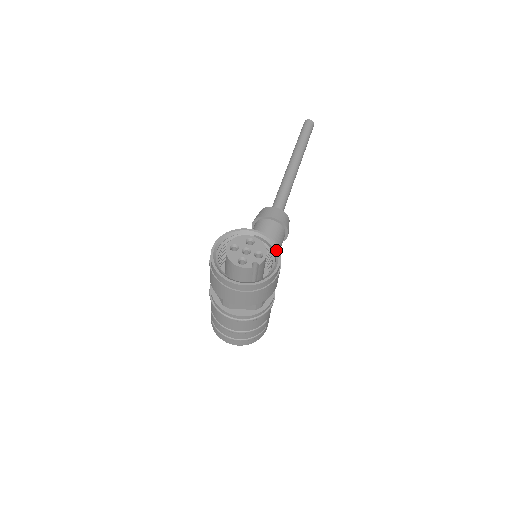
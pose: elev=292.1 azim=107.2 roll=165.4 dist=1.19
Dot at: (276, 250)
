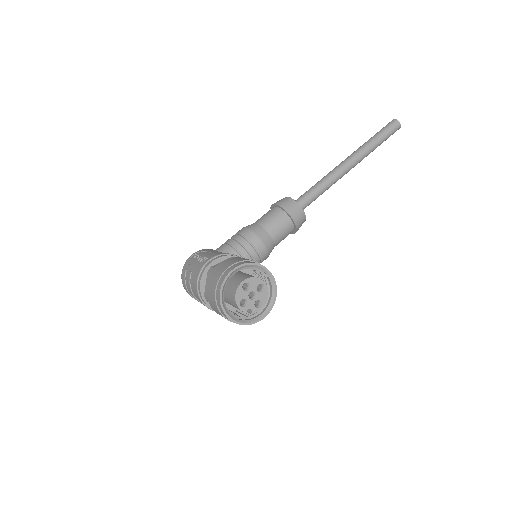
Dot at: (272, 302)
